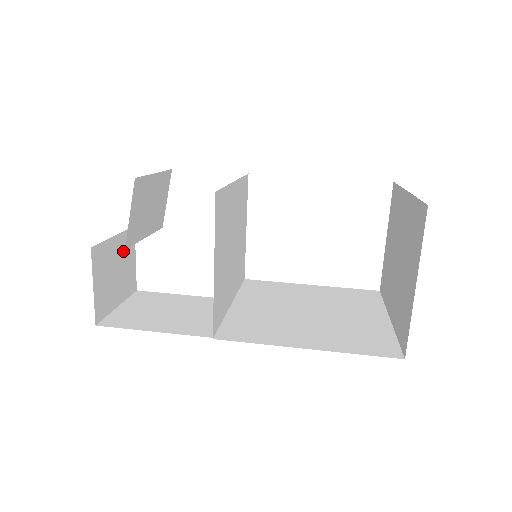
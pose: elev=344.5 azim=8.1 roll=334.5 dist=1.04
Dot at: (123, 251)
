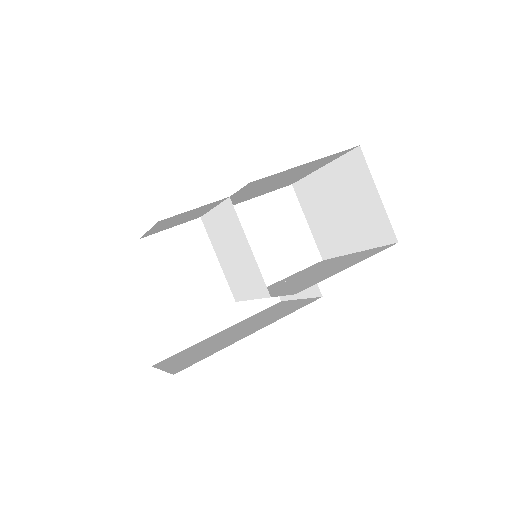
Dot at: occluded
